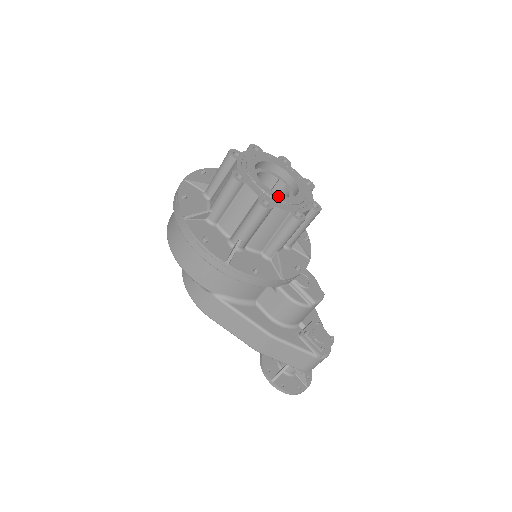
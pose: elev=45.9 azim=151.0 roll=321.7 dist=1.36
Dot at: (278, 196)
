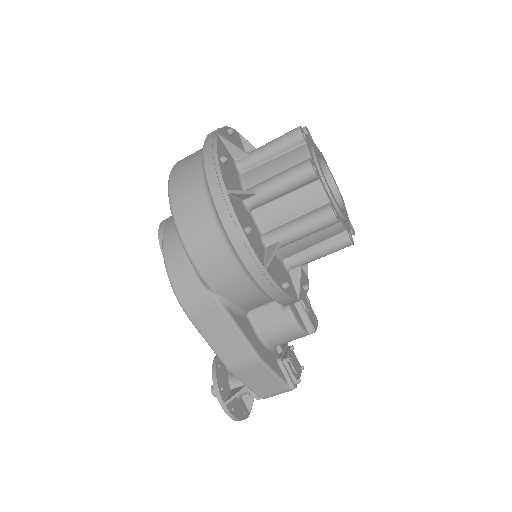
Dot at: (339, 206)
